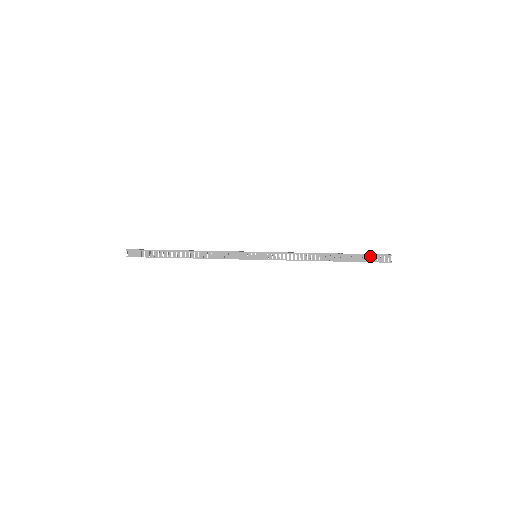
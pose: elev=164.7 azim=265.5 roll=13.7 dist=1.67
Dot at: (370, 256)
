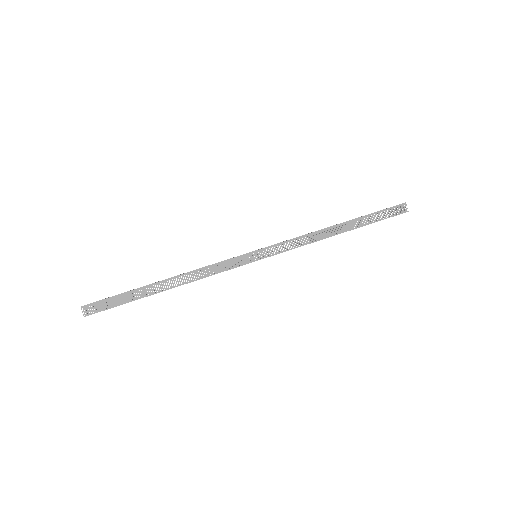
Dot at: occluded
